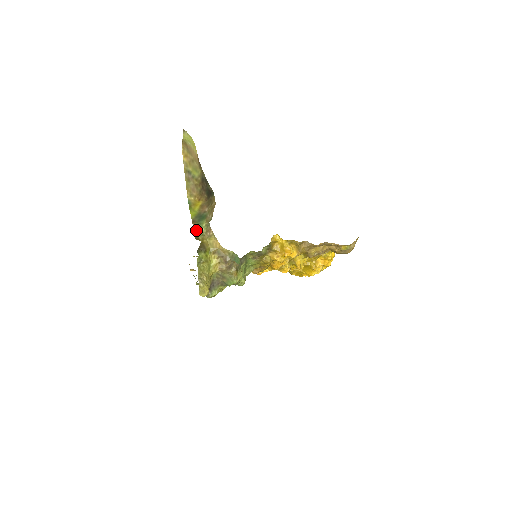
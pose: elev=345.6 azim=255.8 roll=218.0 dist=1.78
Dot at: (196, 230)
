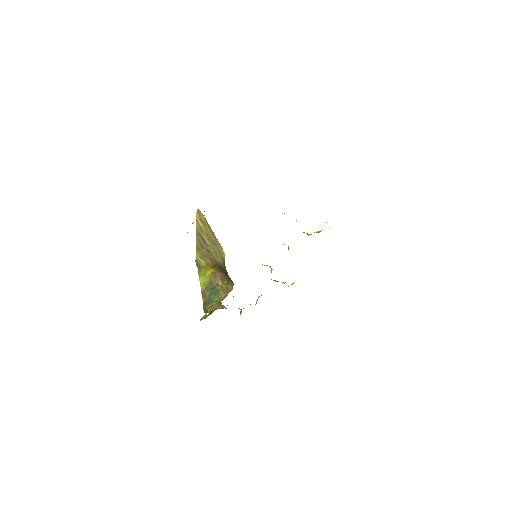
Dot at: (206, 305)
